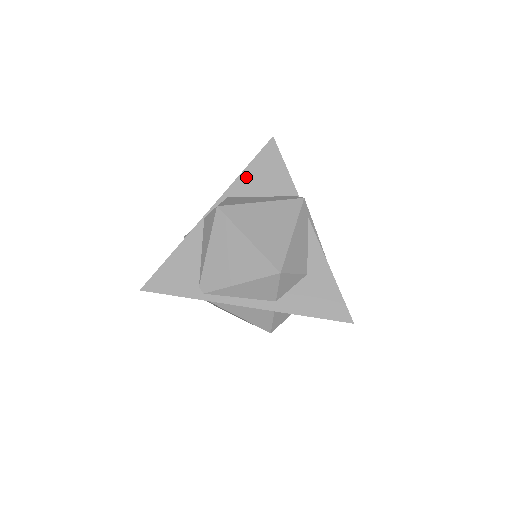
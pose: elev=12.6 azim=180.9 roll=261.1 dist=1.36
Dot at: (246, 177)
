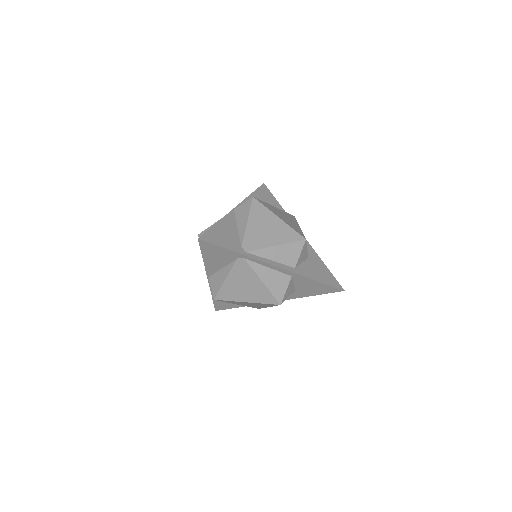
Dot at: occluded
